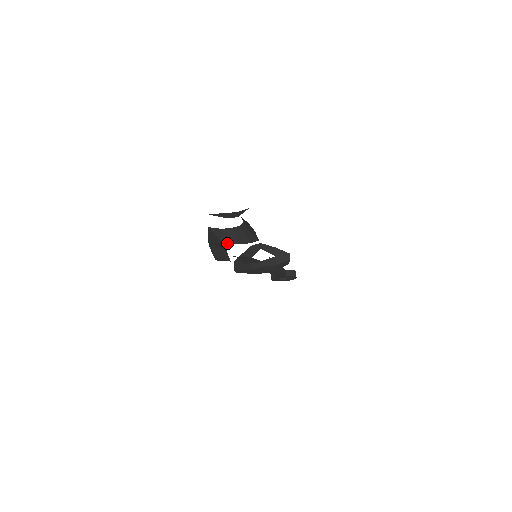
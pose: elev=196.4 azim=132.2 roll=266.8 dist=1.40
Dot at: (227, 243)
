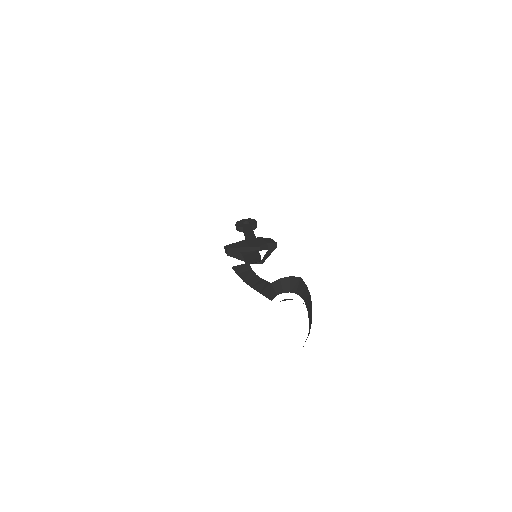
Dot at: occluded
